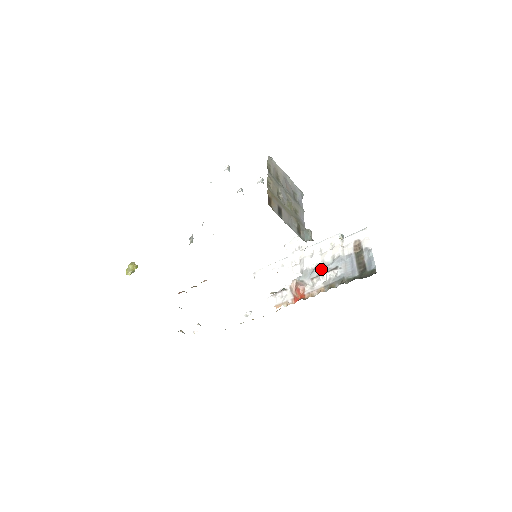
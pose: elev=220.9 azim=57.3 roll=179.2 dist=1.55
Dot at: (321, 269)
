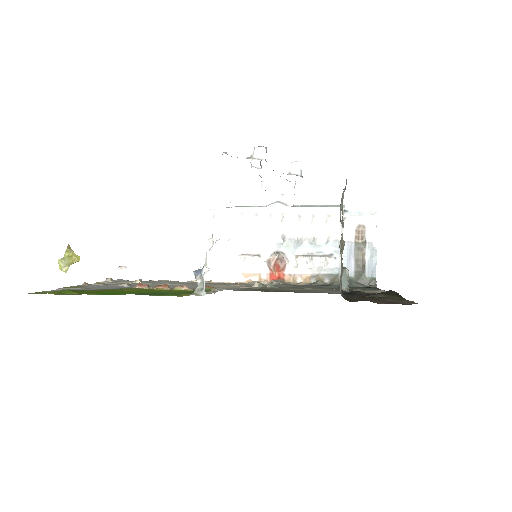
Dot at: (310, 247)
